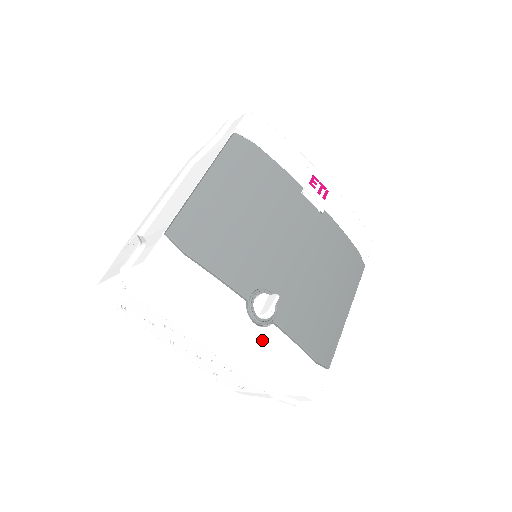
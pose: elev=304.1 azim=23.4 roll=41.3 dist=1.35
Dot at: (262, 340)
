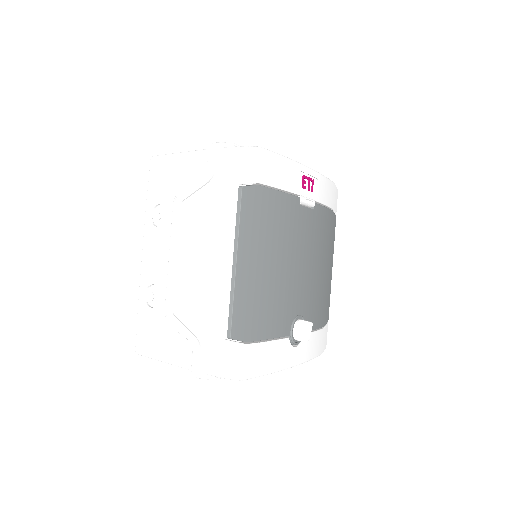
Dot at: (301, 353)
